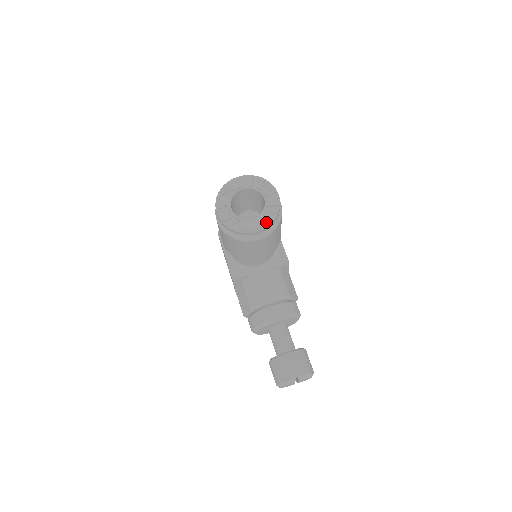
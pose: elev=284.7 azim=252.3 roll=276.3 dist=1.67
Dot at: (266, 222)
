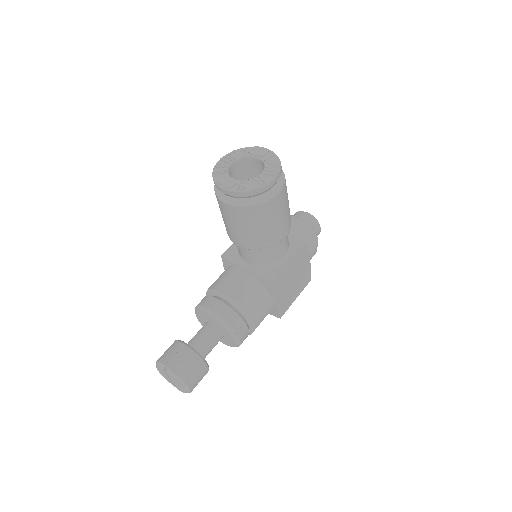
Dot at: (237, 187)
